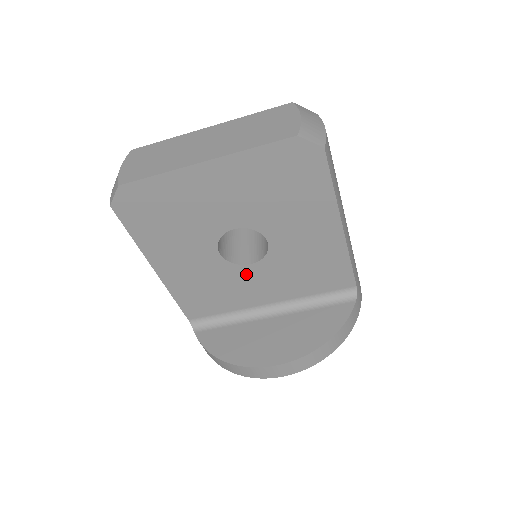
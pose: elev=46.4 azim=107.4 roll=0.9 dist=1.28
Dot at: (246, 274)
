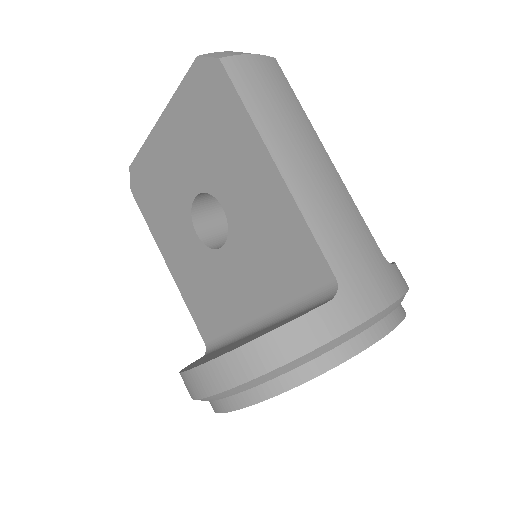
Dot at: (223, 264)
